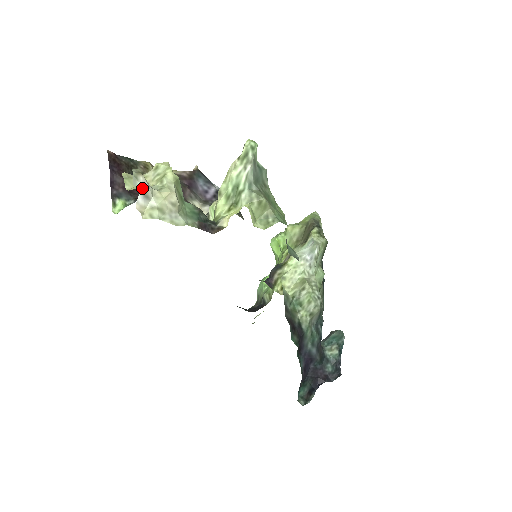
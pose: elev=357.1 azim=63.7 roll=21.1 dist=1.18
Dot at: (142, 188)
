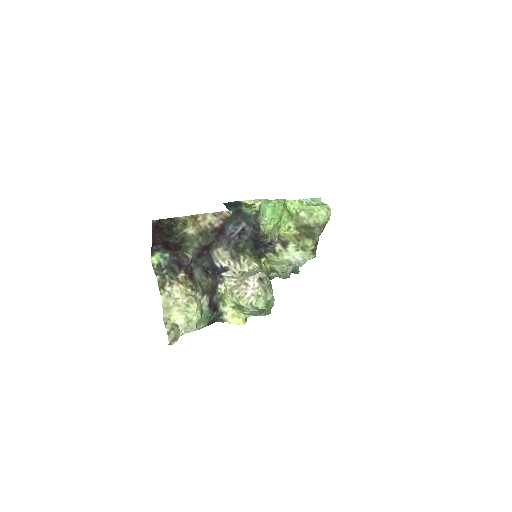
Dot at: (173, 343)
